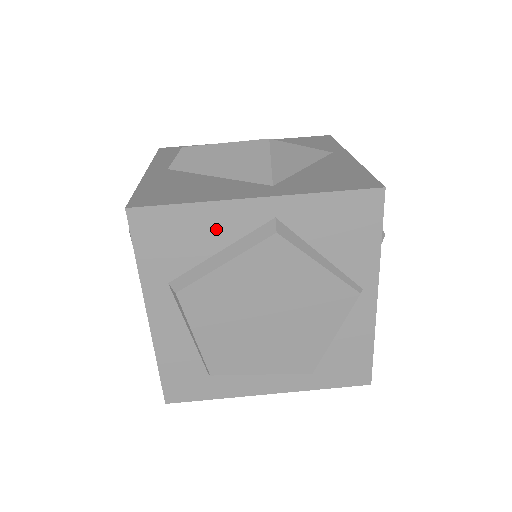
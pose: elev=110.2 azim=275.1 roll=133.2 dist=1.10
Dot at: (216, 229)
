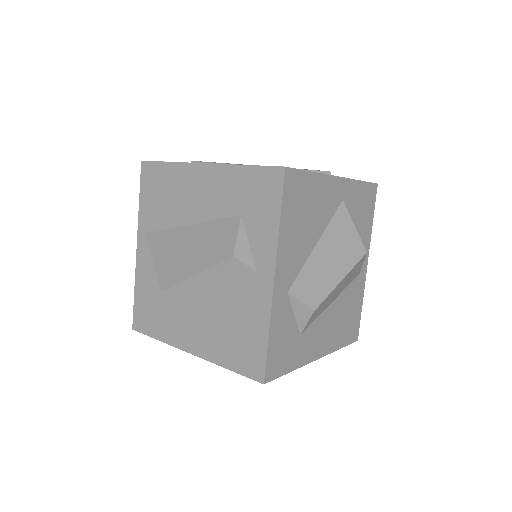
Dot at: occluded
